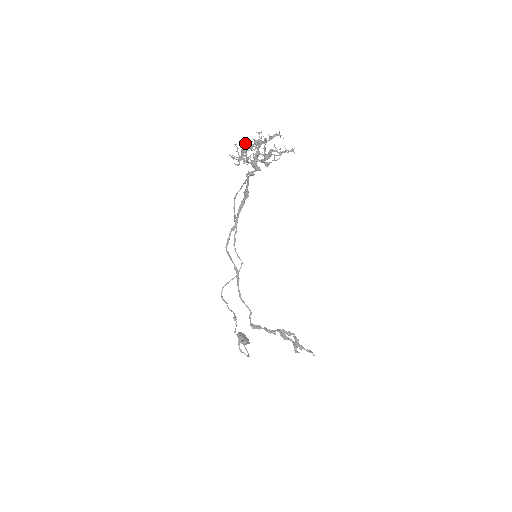
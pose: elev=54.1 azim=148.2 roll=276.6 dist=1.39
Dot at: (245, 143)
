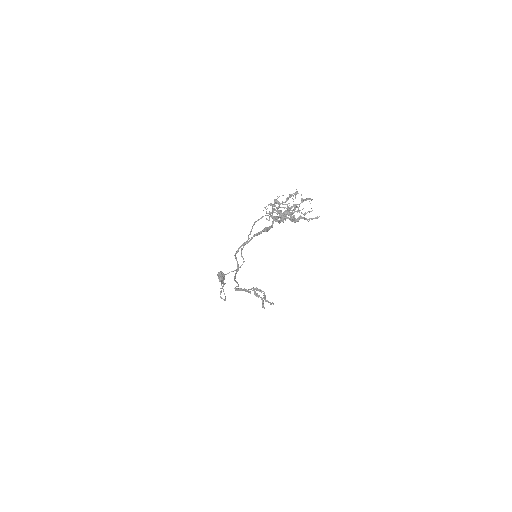
Dot at: (281, 211)
